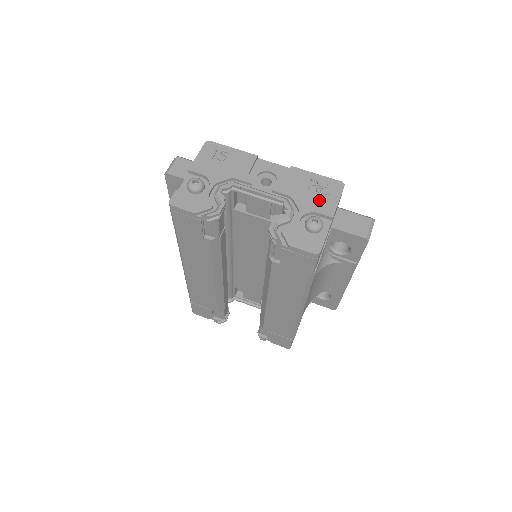
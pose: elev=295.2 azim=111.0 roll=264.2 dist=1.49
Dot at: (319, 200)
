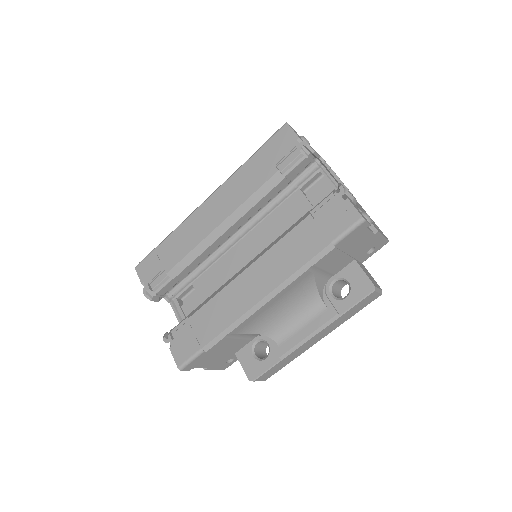
Dot at: occluded
